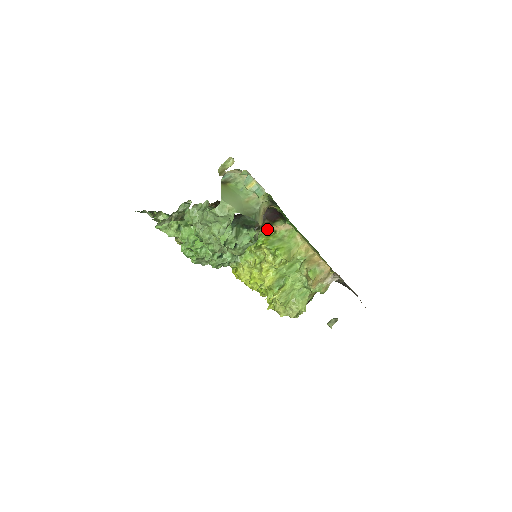
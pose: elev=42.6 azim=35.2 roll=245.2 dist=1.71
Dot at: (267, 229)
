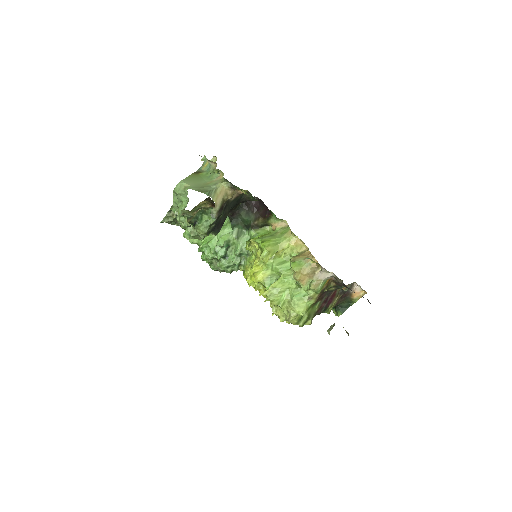
Dot at: (267, 229)
